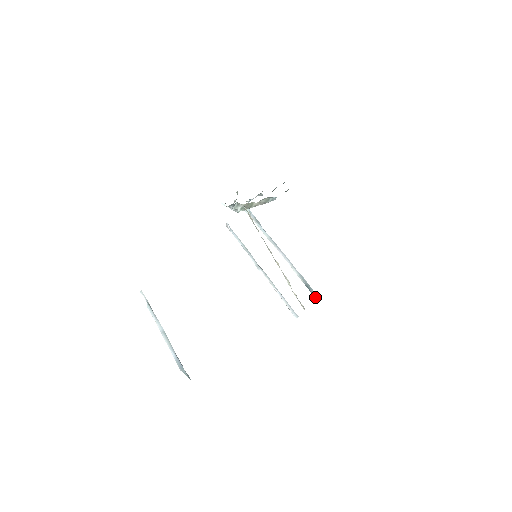
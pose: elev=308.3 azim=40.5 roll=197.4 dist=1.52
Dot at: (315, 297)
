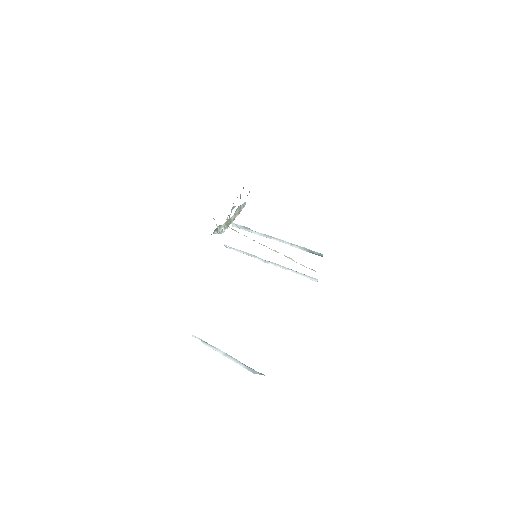
Dot at: occluded
